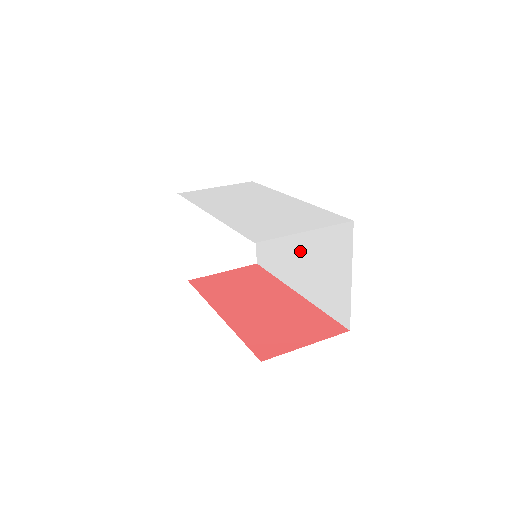
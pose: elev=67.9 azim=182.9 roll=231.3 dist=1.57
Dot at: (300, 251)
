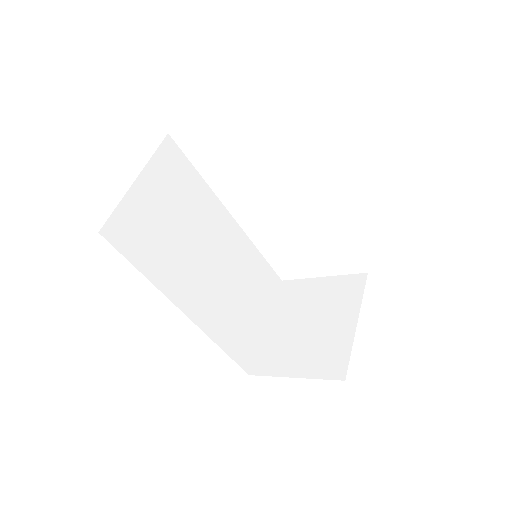
Dot at: occluded
